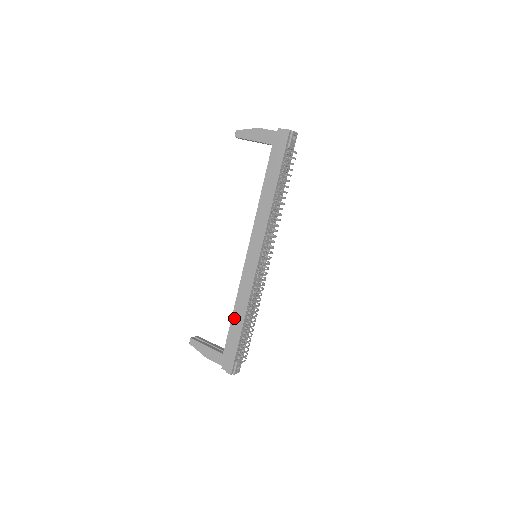
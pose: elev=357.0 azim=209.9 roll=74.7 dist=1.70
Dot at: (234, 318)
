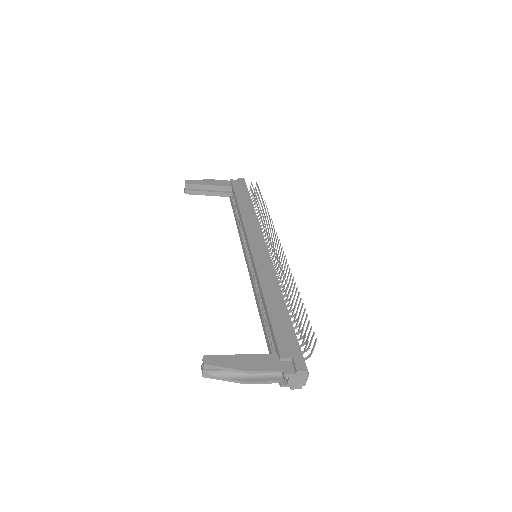
Dot at: (270, 304)
